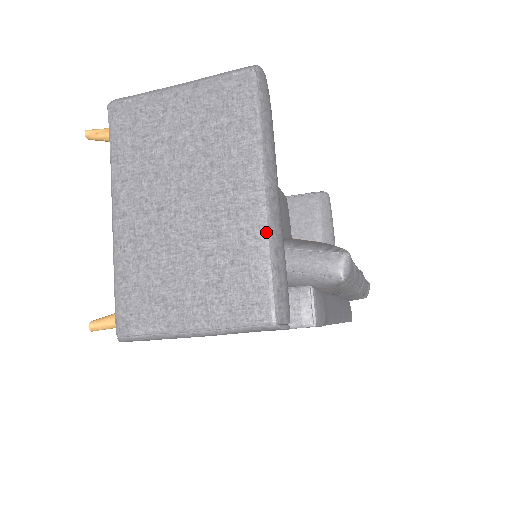
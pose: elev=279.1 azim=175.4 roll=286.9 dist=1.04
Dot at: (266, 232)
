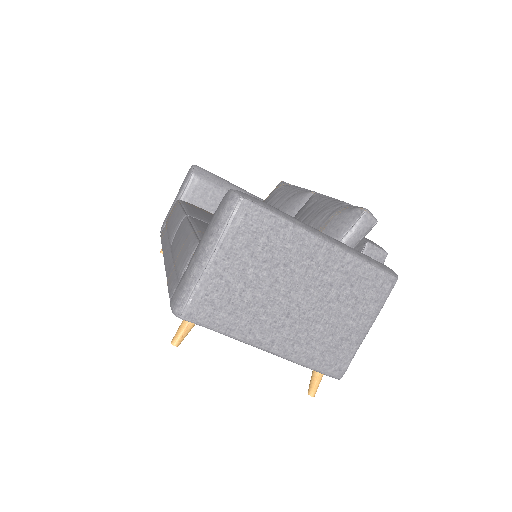
Dot at: (349, 255)
